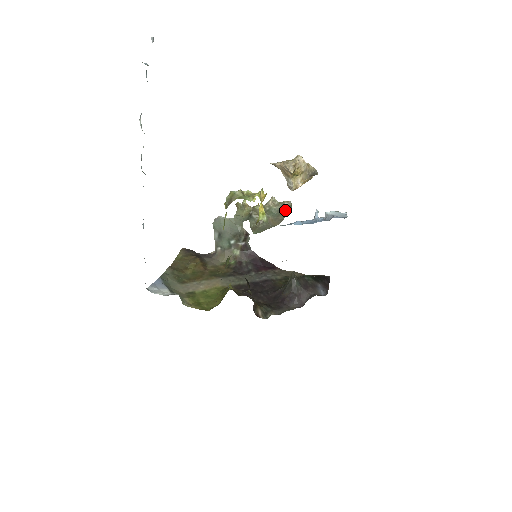
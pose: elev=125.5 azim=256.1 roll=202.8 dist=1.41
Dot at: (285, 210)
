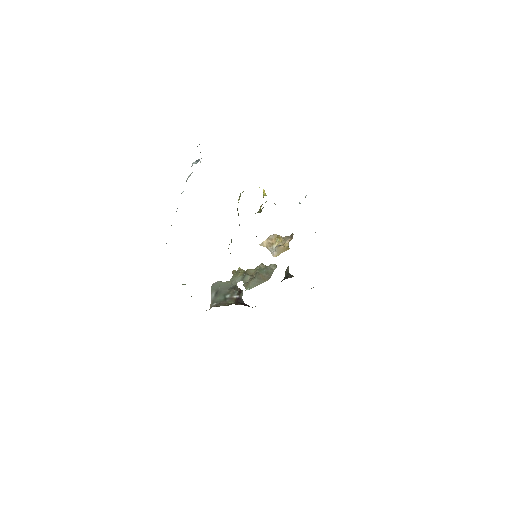
Dot at: (272, 270)
